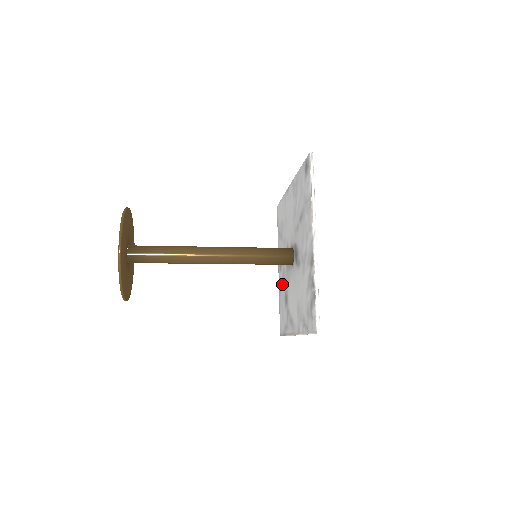
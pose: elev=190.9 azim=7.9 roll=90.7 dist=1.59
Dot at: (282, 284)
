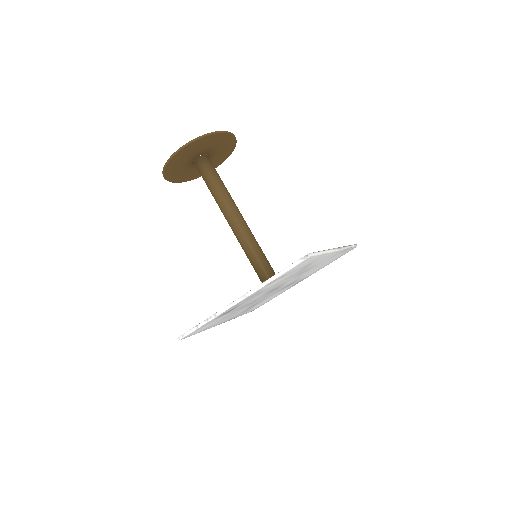
Dot at: occluded
